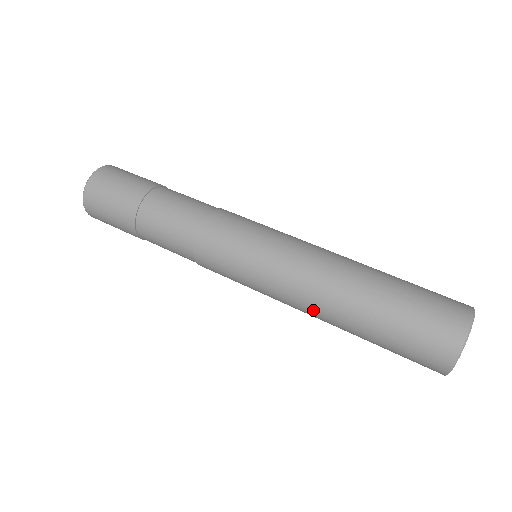
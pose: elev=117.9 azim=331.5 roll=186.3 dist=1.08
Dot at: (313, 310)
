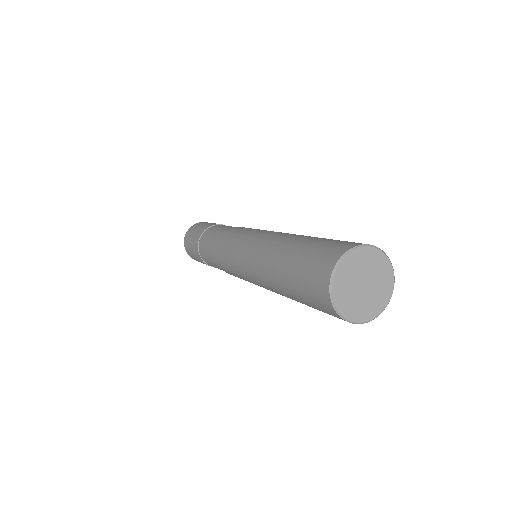
Dot at: (265, 283)
